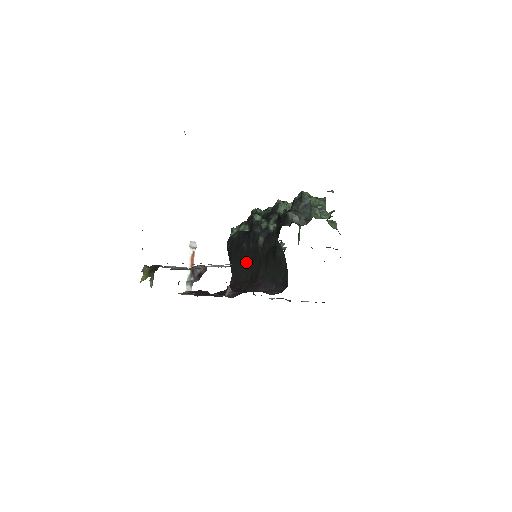
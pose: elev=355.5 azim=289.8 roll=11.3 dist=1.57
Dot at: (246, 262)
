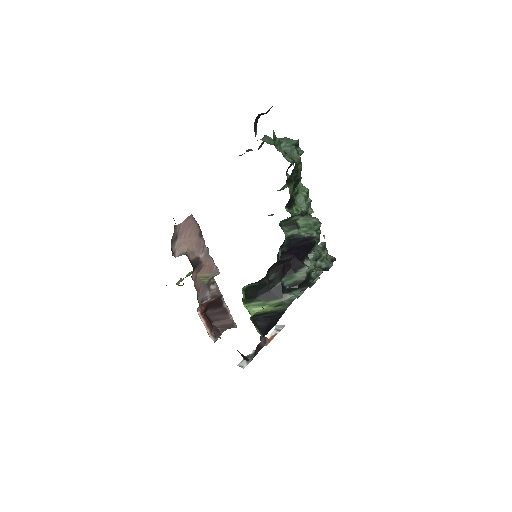
Dot at: occluded
